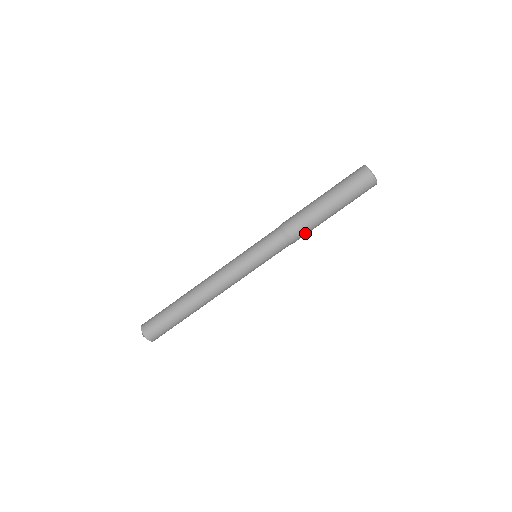
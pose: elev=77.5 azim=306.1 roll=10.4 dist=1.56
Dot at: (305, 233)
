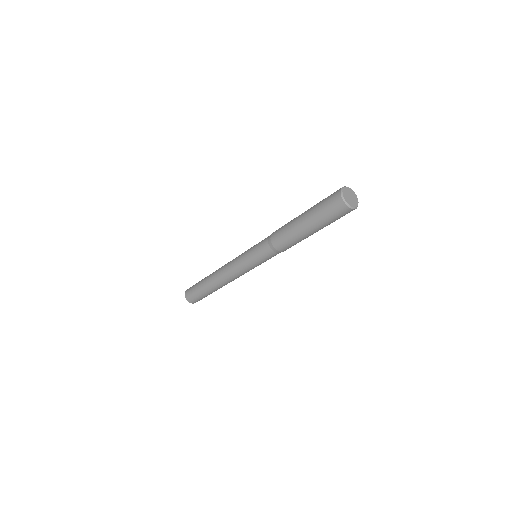
Dot at: (288, 246)
